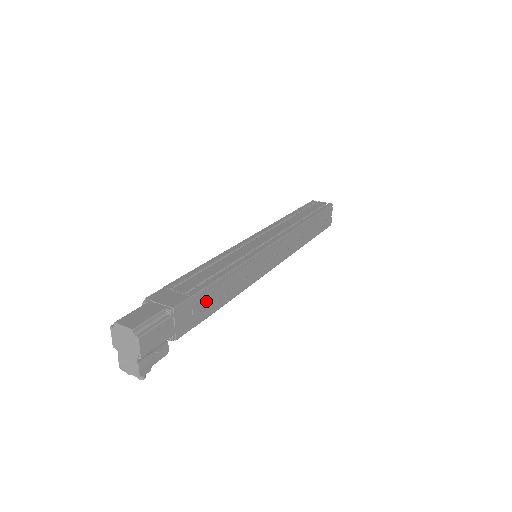
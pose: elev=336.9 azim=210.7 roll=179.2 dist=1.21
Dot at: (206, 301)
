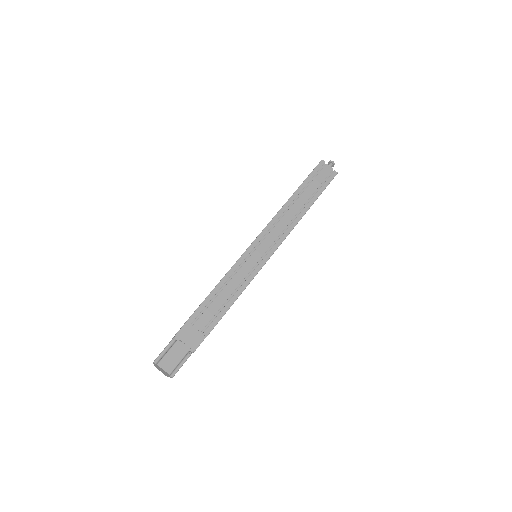
Dot at: occluded
